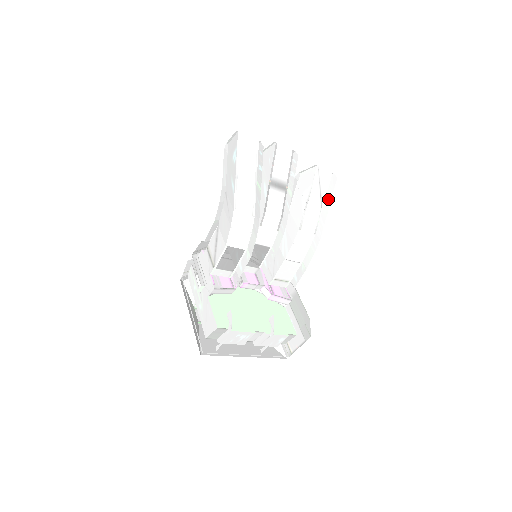
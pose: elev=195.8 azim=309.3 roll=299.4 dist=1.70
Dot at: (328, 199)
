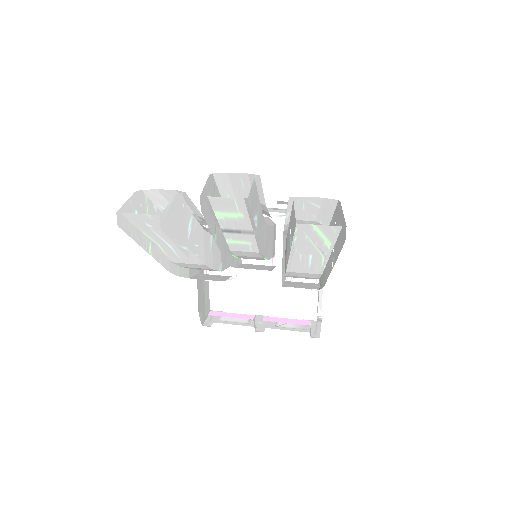
Dot at: (336, 253)
